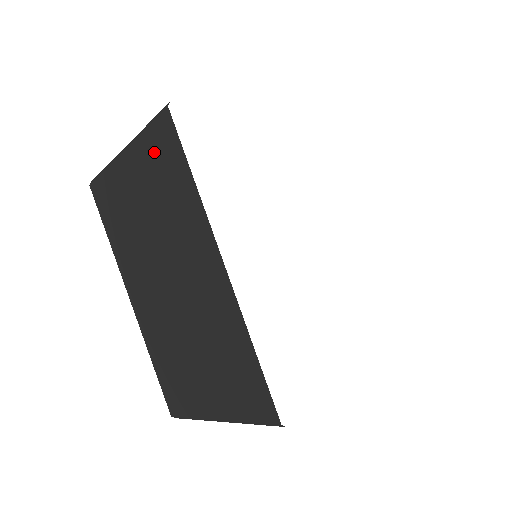
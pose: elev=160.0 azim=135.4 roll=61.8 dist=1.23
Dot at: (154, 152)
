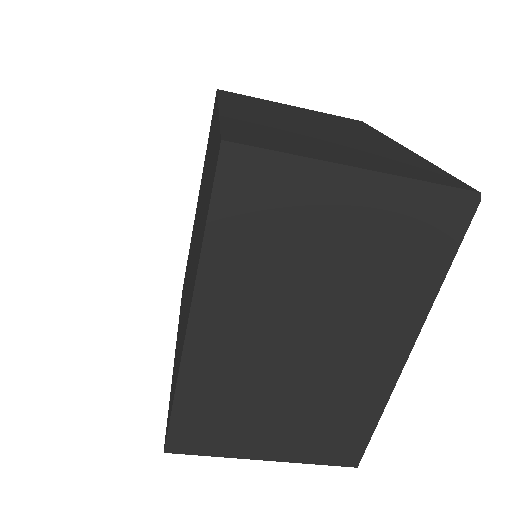
Dot at: (416, 220)
